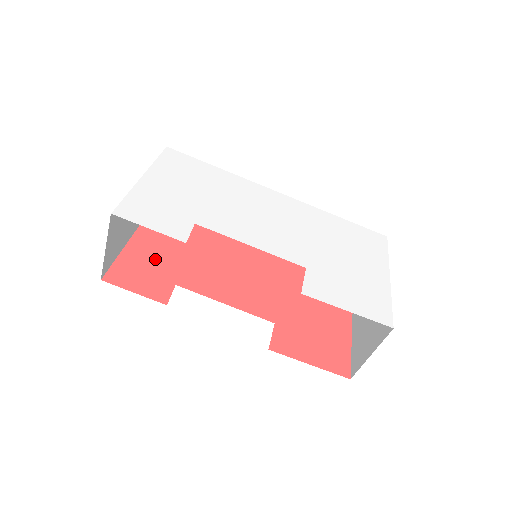
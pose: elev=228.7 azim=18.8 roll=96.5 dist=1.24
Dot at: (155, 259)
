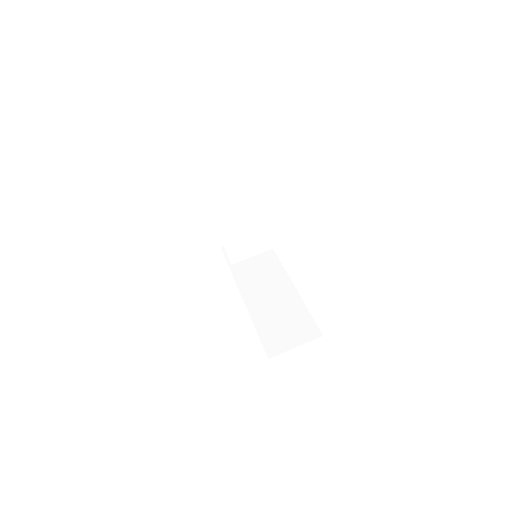
Dot at: occluded
